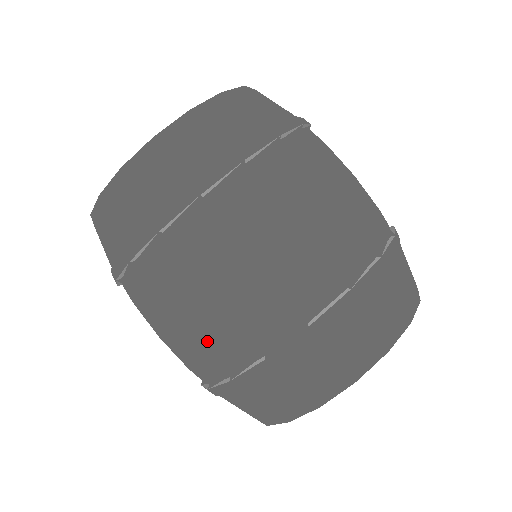
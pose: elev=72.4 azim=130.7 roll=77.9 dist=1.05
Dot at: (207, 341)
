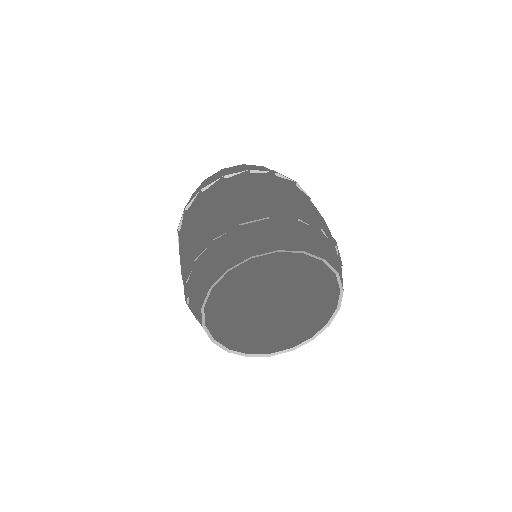
Dot at: (213, 216)
